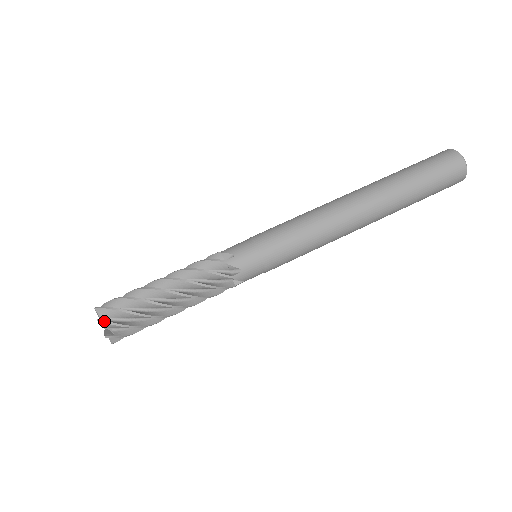
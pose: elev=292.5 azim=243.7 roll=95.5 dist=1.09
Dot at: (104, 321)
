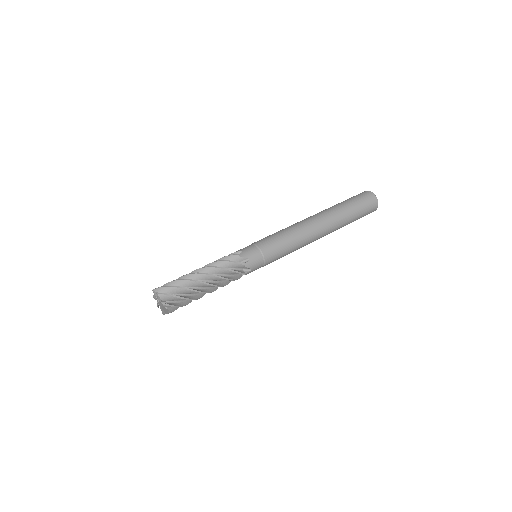
Dot at: (162, 293)
